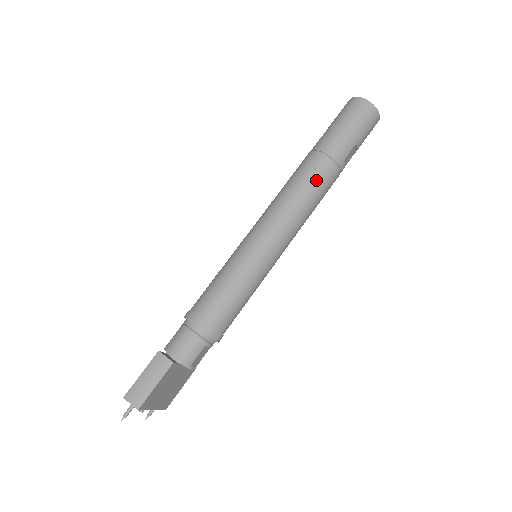
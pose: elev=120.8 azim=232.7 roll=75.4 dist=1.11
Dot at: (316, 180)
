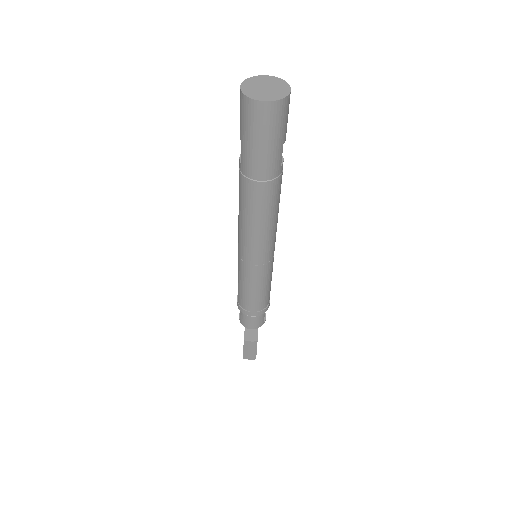
Dot at: (268, 205)
